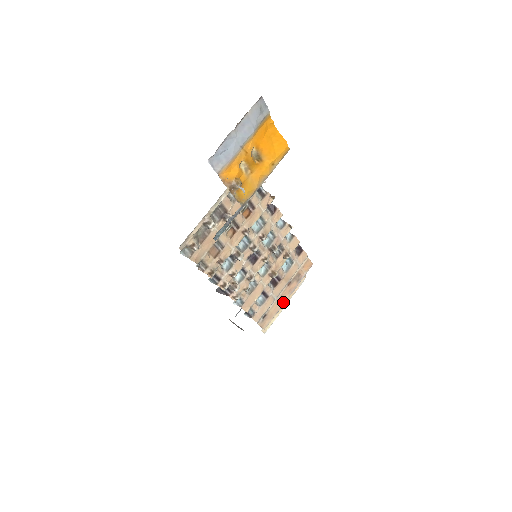
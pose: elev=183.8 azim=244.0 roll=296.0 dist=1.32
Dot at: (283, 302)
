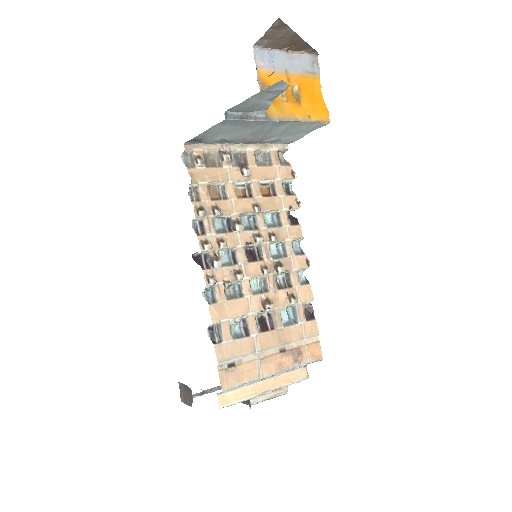
Dot at: (265, 374)
